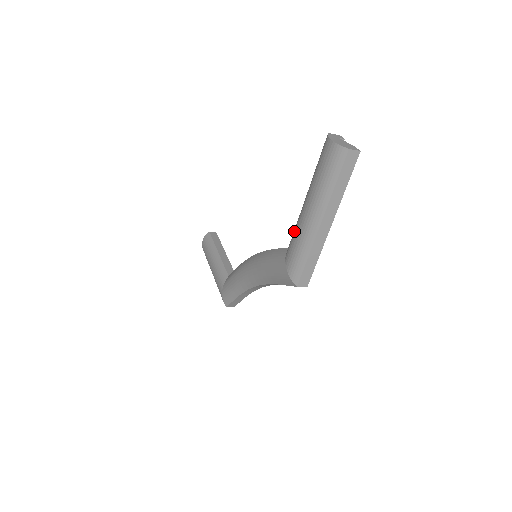
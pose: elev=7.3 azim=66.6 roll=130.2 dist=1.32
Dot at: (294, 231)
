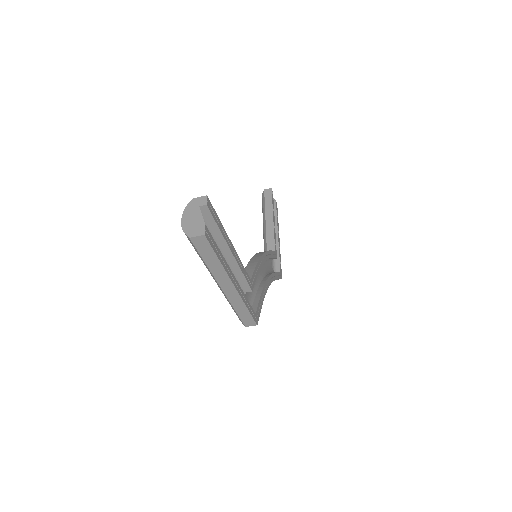
Dot at: occluded
